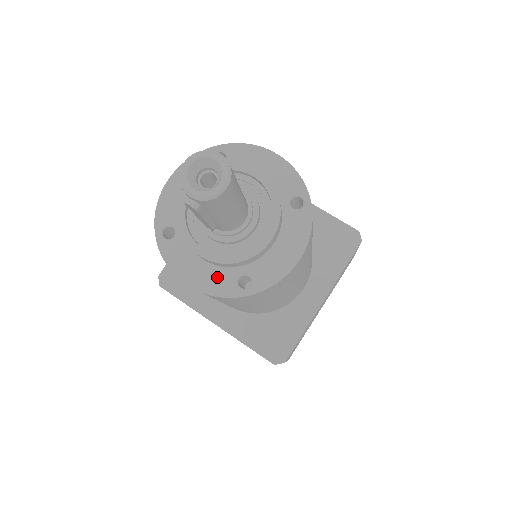
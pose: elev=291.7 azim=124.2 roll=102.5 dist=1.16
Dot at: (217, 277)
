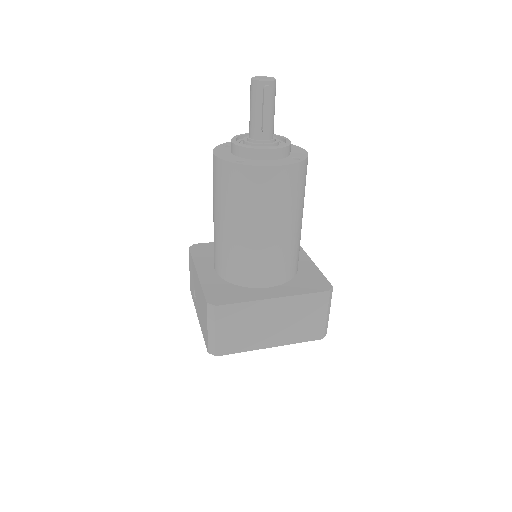
Dot at: (284, 161)
